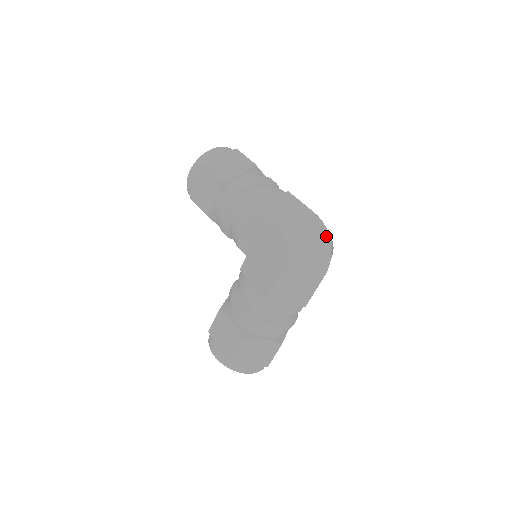
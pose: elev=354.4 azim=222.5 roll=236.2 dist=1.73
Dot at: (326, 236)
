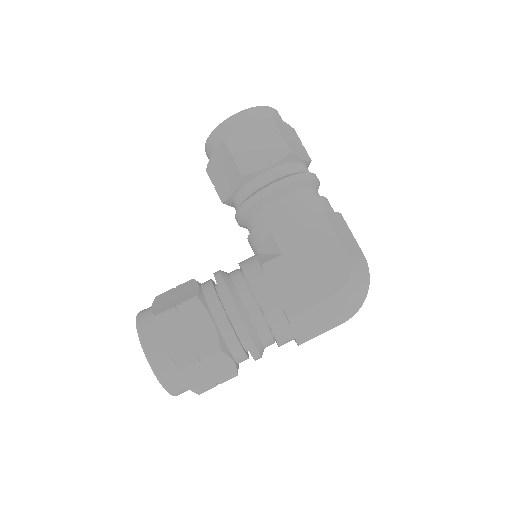
Dot at: (368, 284)
